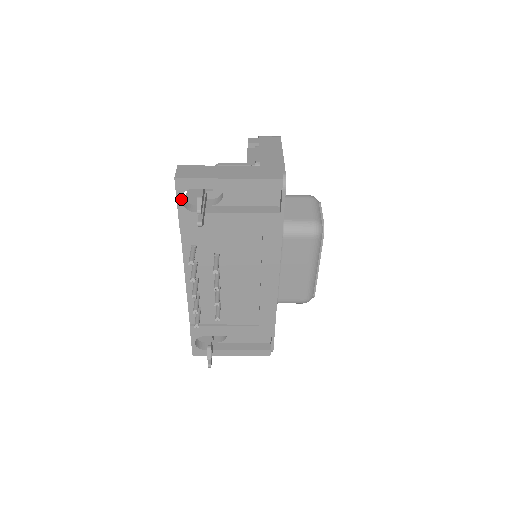
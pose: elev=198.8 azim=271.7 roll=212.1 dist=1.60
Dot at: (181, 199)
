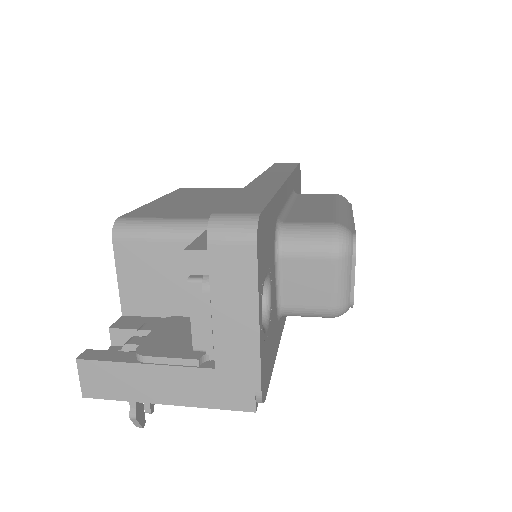
Dot at: occluded
